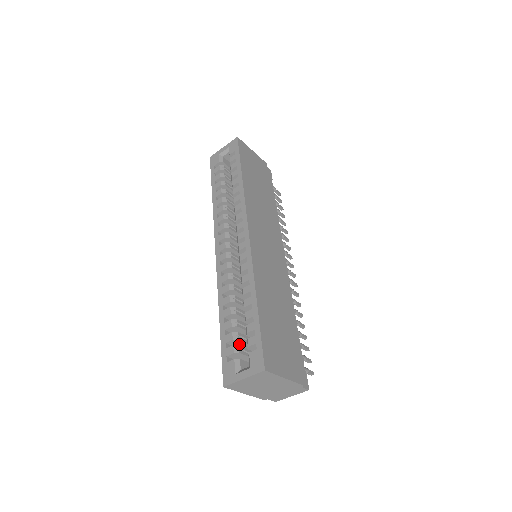
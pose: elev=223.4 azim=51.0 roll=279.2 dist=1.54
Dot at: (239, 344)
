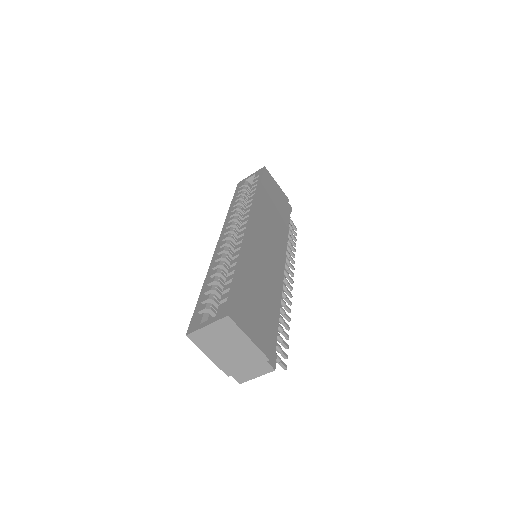
Dot at: occluded
